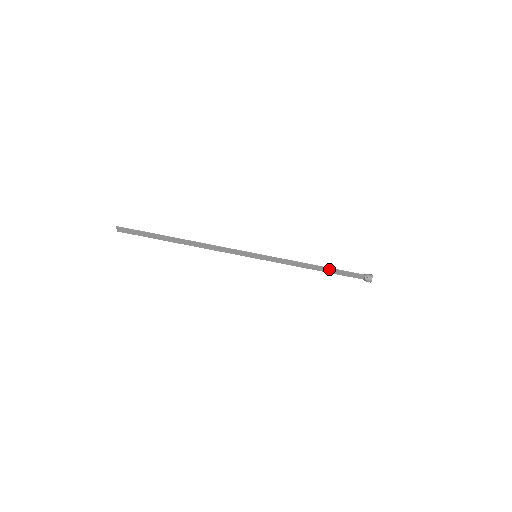
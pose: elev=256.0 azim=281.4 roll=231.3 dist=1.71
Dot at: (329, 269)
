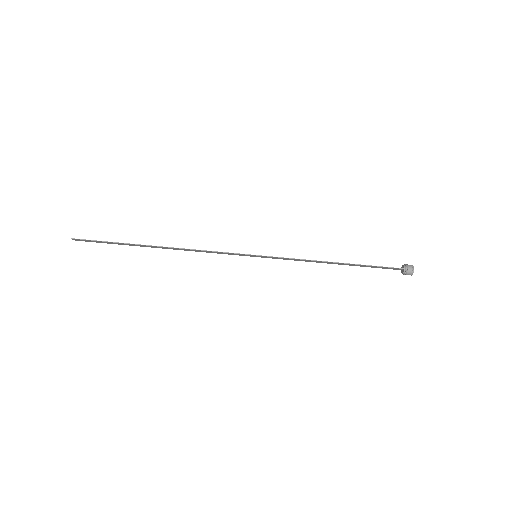
Dot at: (354, 264)
